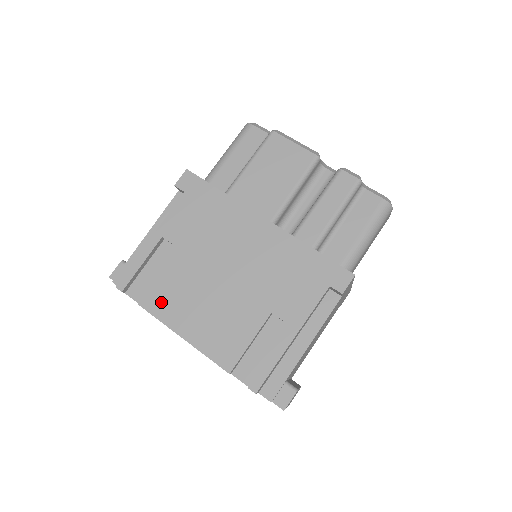
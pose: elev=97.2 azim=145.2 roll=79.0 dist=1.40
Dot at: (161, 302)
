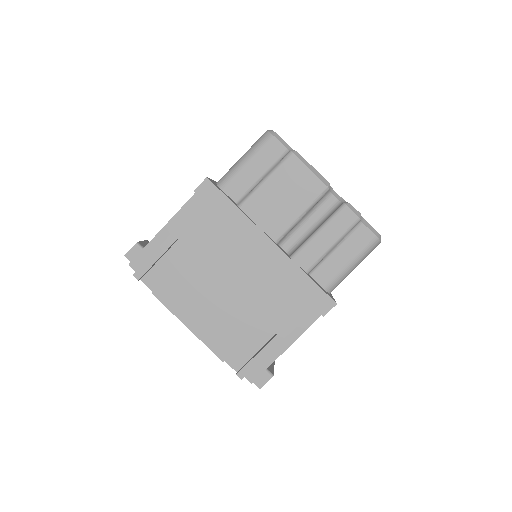
Dot at: (172, 296)
